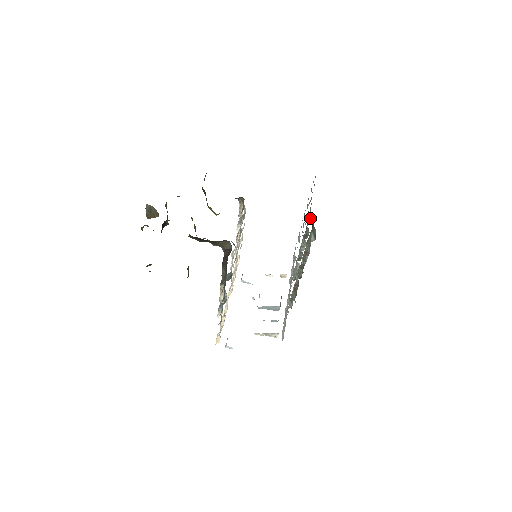
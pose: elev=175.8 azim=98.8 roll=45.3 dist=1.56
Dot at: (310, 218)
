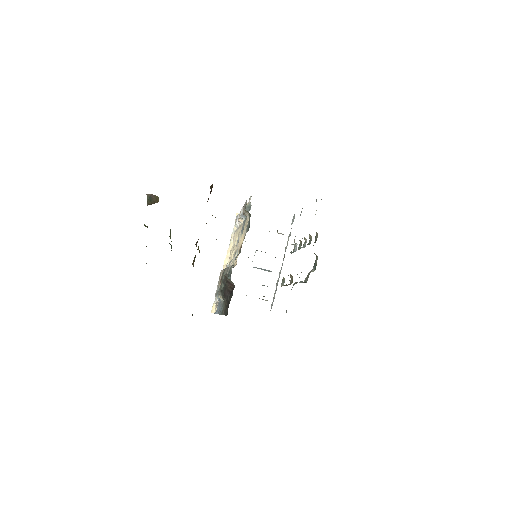
Dot at: (314, 242)
